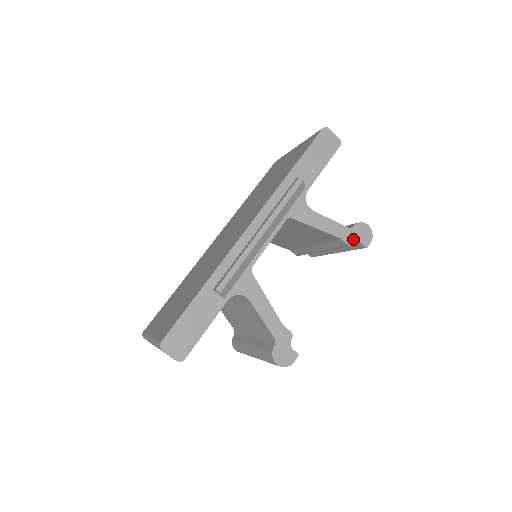
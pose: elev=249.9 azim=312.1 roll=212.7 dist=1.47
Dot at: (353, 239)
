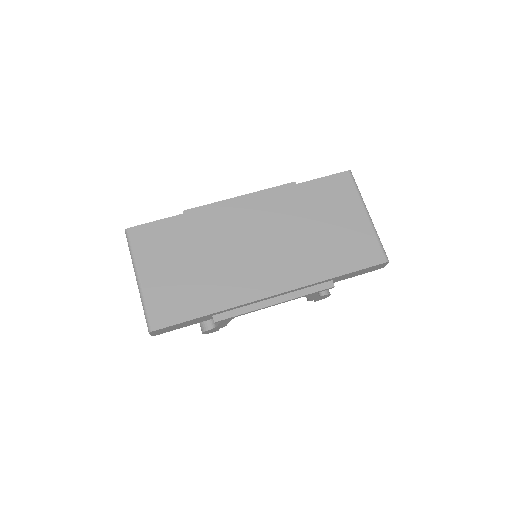
Dot at: (314, 299)
